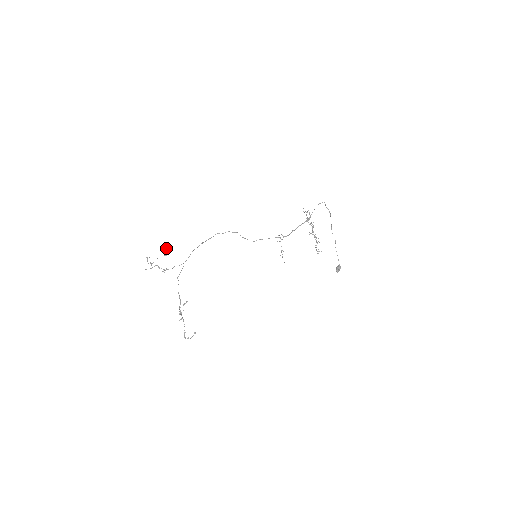
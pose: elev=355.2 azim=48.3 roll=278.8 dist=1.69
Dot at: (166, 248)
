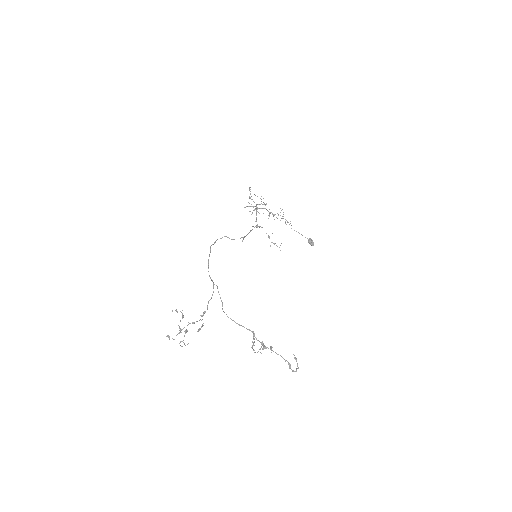
Dot at: (176, 309)
